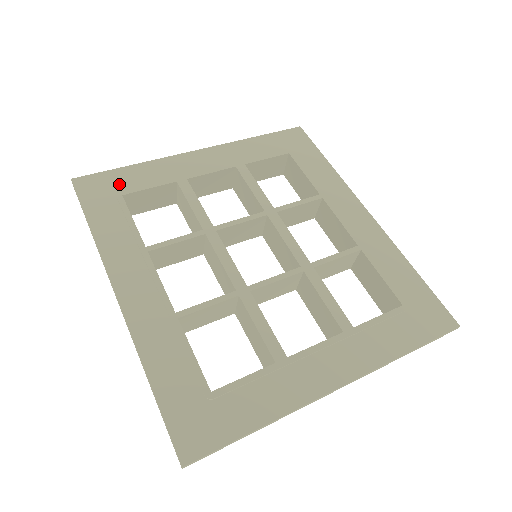
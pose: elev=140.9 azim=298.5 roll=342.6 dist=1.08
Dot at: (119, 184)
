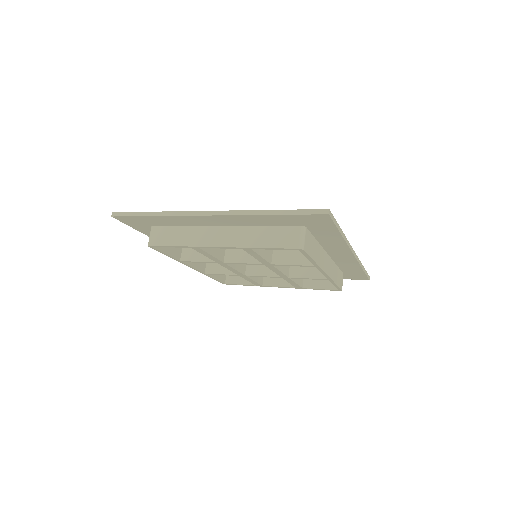
Dot at: occluded
